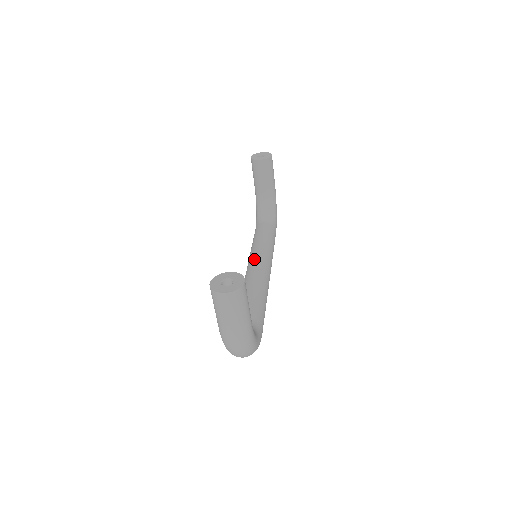
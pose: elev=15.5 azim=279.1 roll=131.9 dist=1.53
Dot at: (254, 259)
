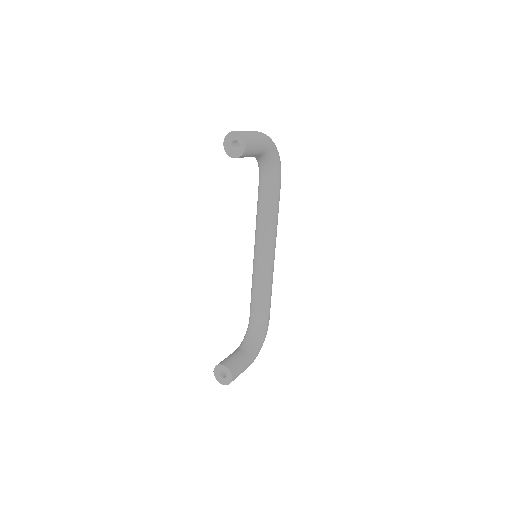
Dot at: (257, 248)
